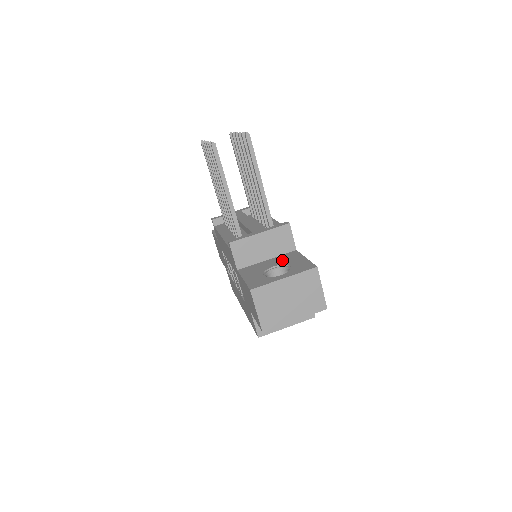
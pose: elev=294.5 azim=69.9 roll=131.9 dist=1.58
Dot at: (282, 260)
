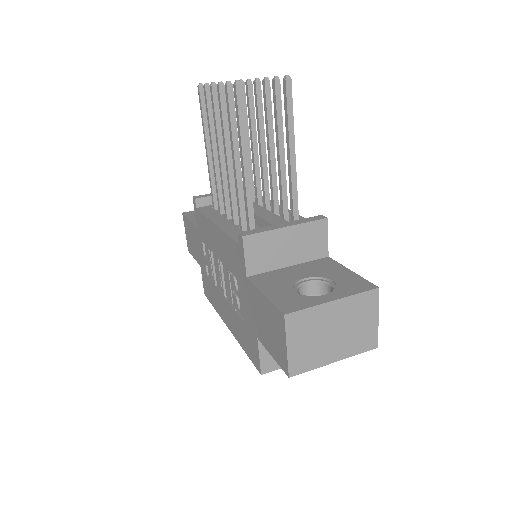
Dot at: (314, 270)
